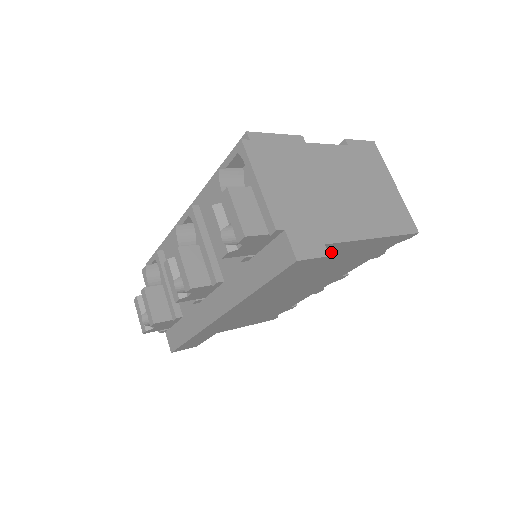
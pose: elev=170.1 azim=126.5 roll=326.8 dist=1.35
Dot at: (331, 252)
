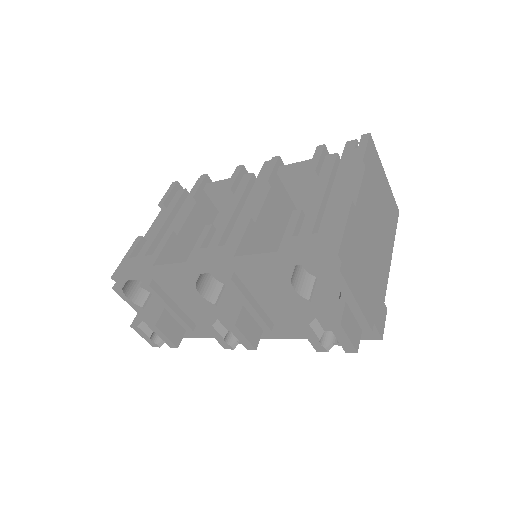
Dot at: occluded
